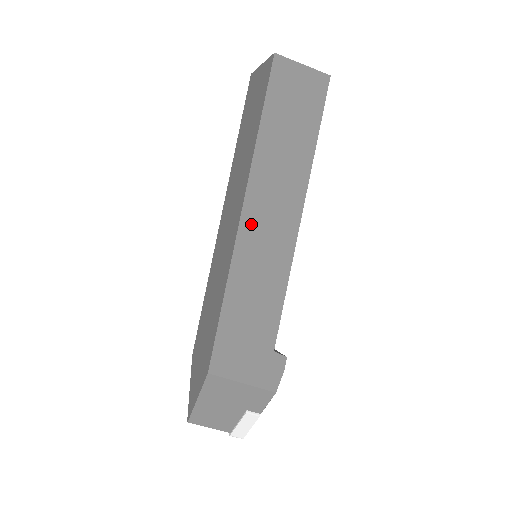
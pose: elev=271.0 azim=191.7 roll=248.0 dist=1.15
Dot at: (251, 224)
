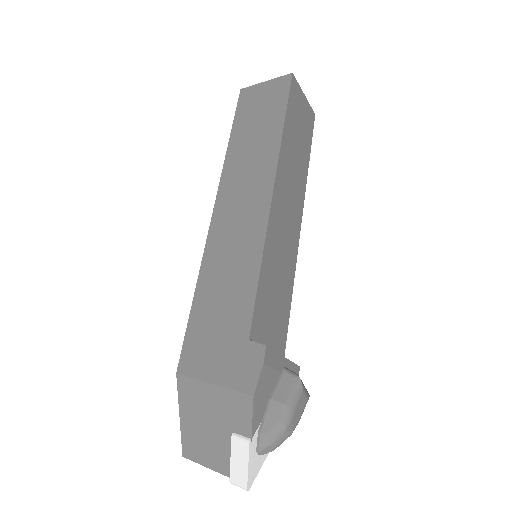
Dot at: (222, 216)
